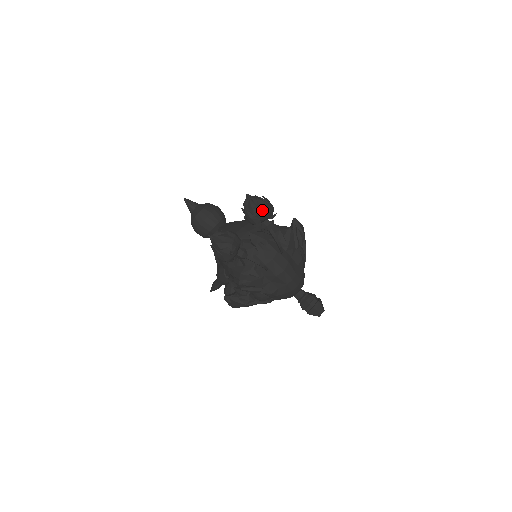
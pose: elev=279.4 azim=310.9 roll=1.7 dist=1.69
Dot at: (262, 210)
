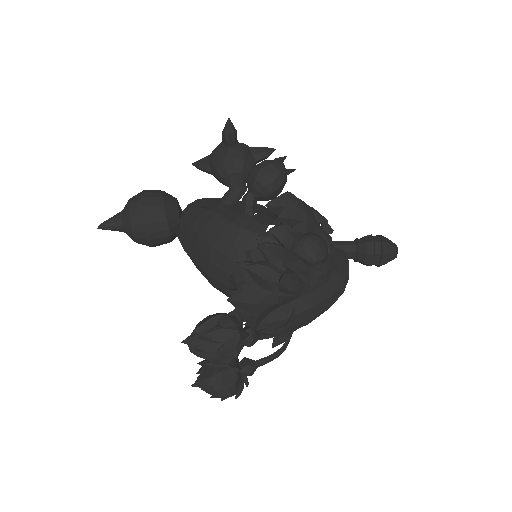
Dot at: (226, 360)
